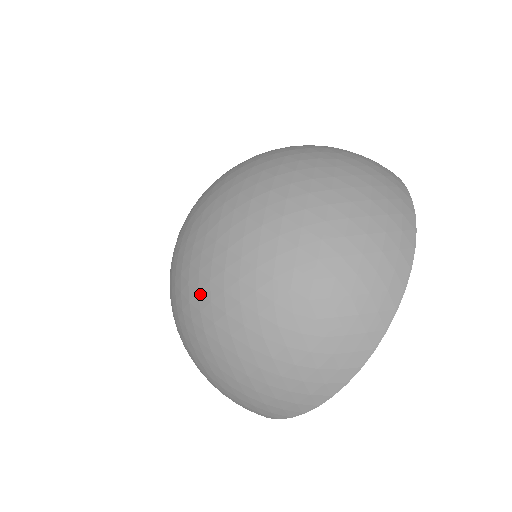
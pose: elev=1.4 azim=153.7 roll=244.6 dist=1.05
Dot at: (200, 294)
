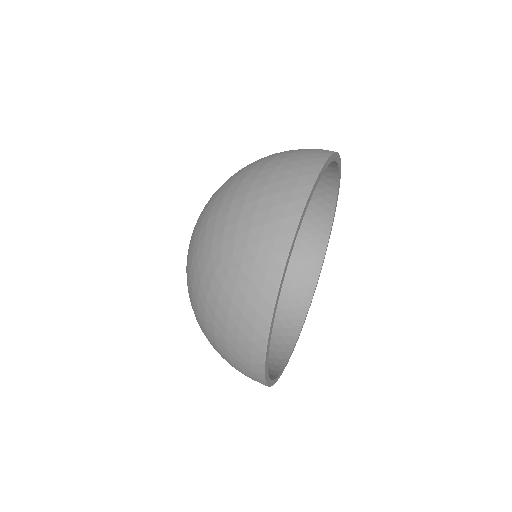
Dot at: (187, 283)
